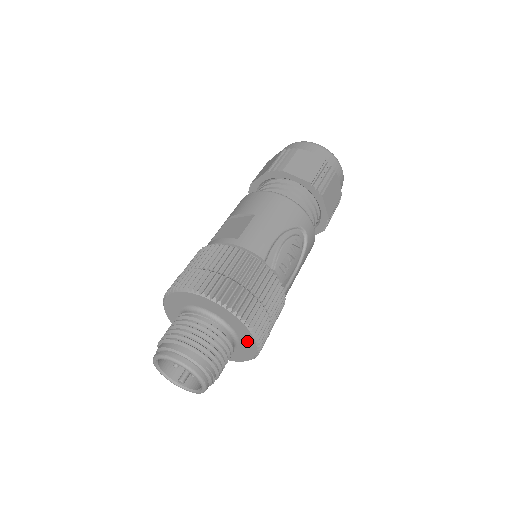
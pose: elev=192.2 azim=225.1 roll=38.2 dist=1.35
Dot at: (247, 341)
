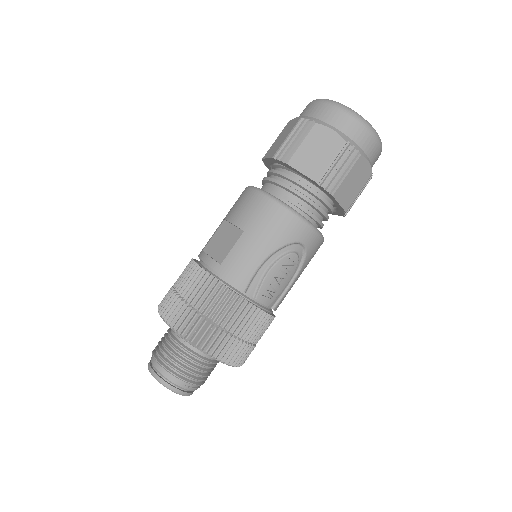
Dot at: occluded
